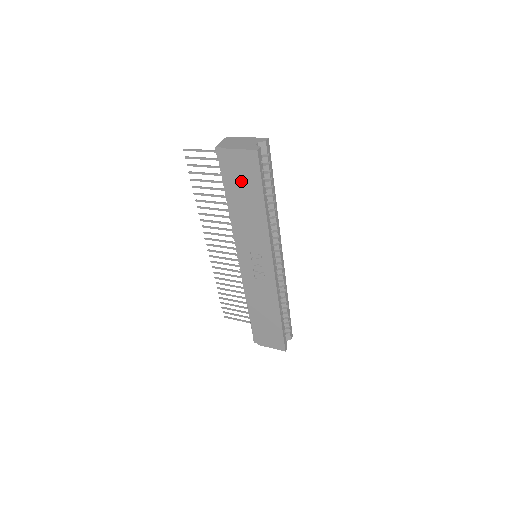
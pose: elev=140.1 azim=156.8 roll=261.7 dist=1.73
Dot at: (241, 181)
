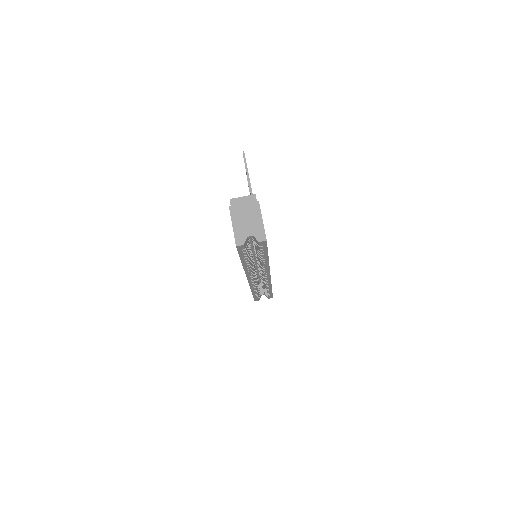
Dot at: occluded
